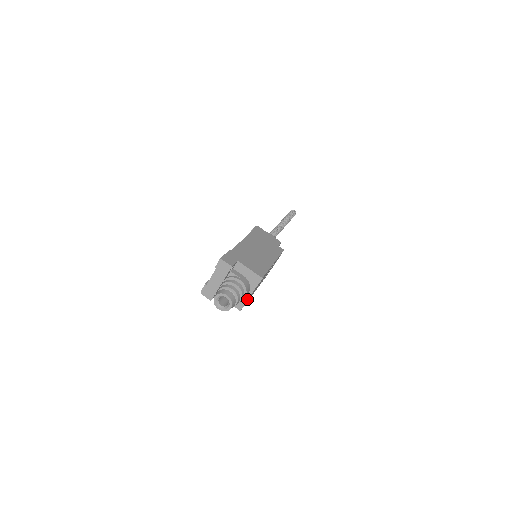
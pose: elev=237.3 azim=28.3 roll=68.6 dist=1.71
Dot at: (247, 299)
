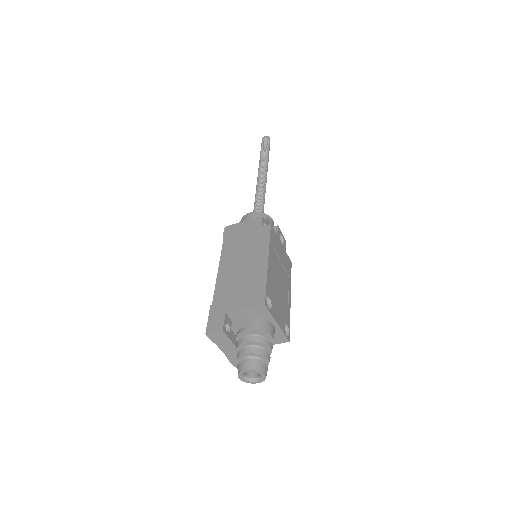
Dot at: (280, 330)
